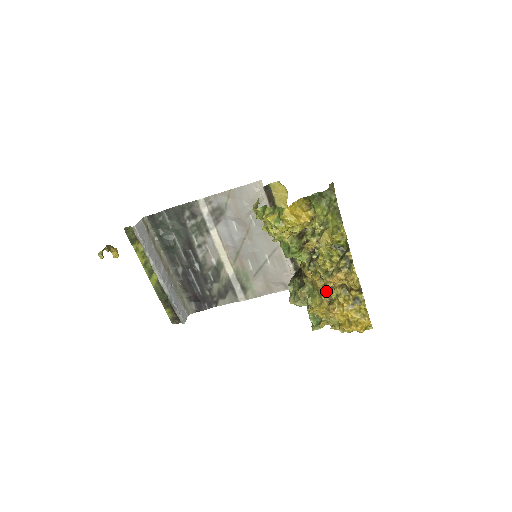
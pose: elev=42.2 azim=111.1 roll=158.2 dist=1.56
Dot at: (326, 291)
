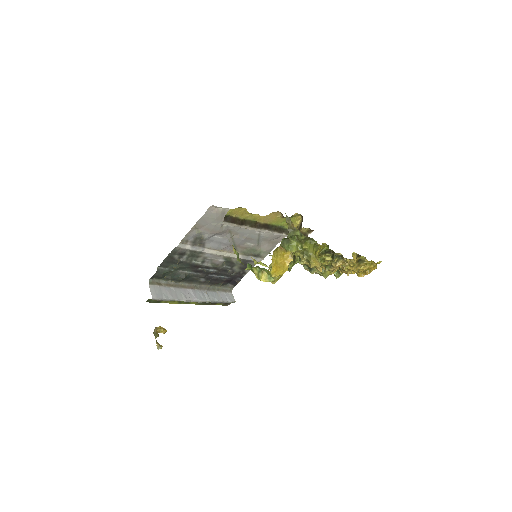
Dot at: occluded
